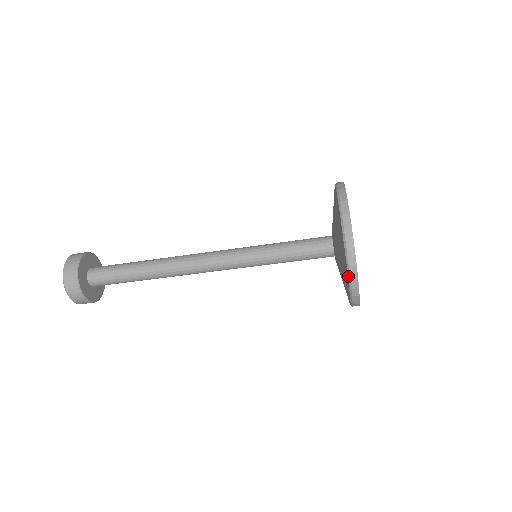
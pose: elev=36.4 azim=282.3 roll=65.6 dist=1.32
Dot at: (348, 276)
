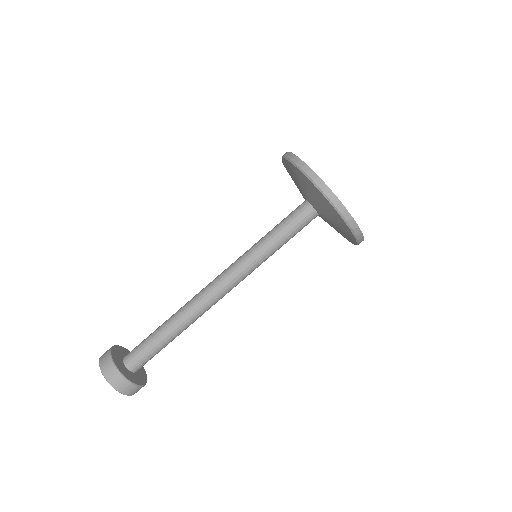
Dot at: (283, 158)
